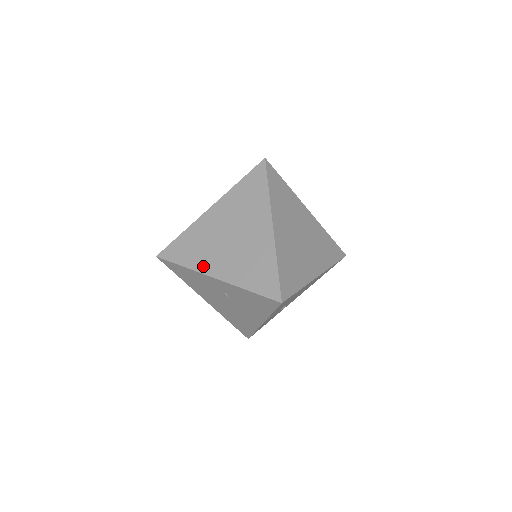
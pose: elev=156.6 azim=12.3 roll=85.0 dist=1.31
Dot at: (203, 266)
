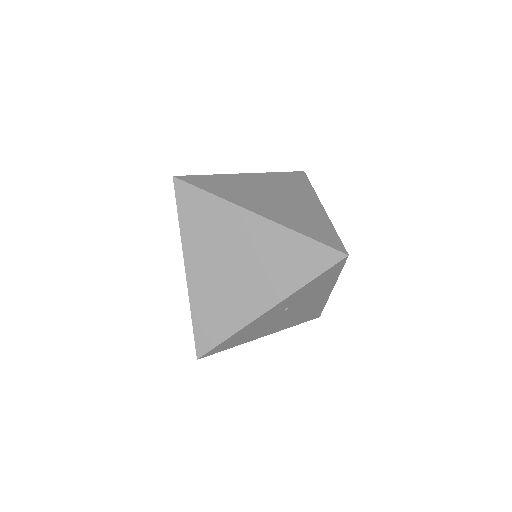
Dot at: (247, 314)
